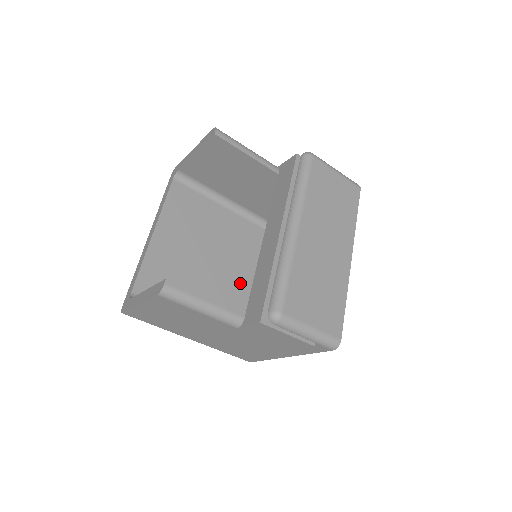
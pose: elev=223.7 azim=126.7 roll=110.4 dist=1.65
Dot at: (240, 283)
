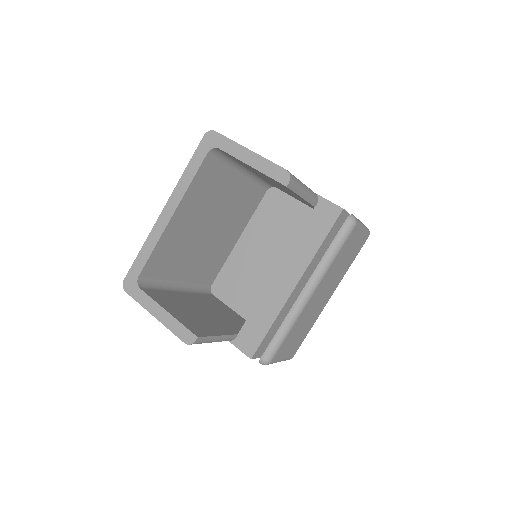
Dot at: (224, 243)
